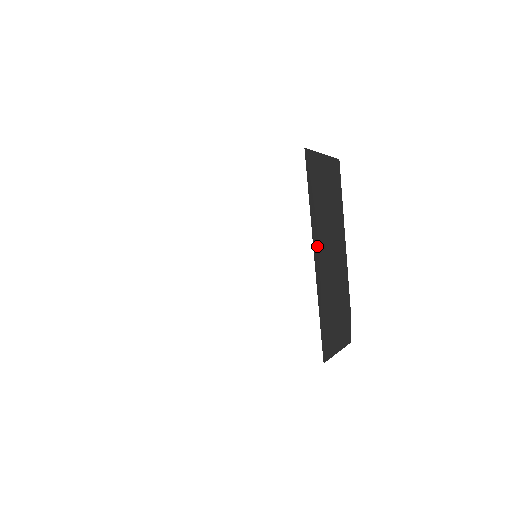
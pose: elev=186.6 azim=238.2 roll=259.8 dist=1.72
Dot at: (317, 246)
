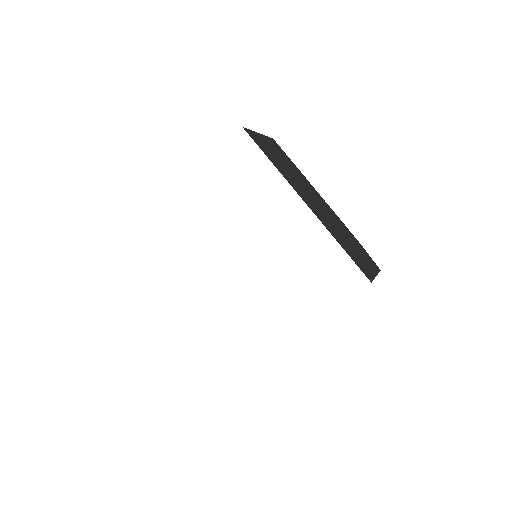
Dot at: (301, 195)
